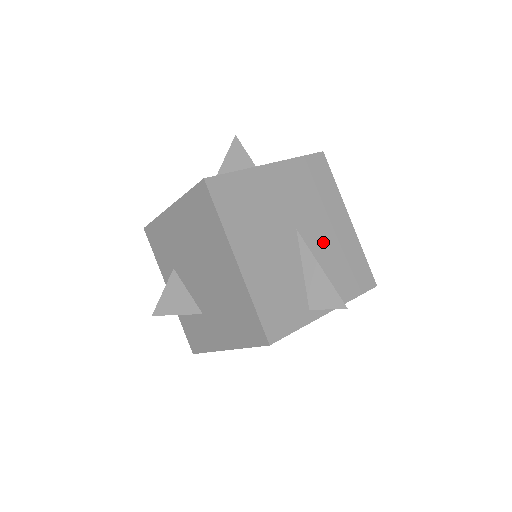
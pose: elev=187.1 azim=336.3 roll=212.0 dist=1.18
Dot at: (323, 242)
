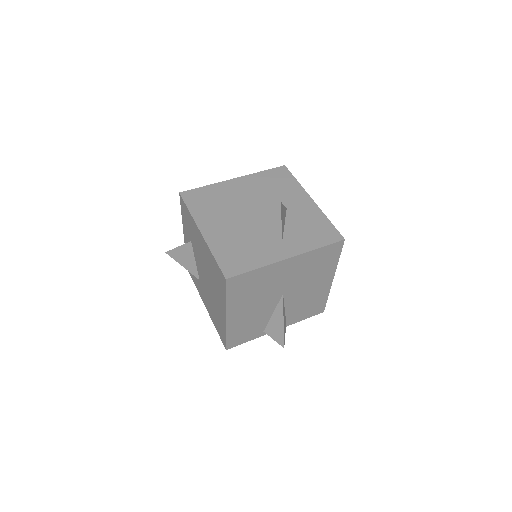
Dot at: (299, 297)
